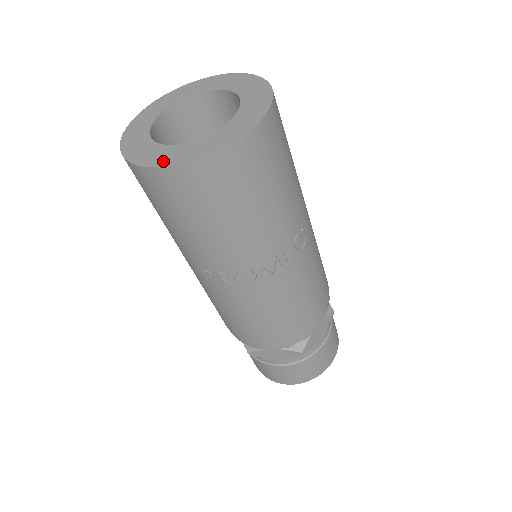
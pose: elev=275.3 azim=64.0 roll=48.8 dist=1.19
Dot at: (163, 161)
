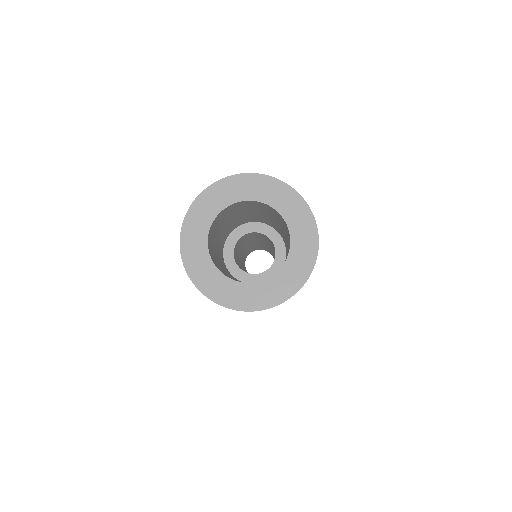
Dot at: (258, 304)
